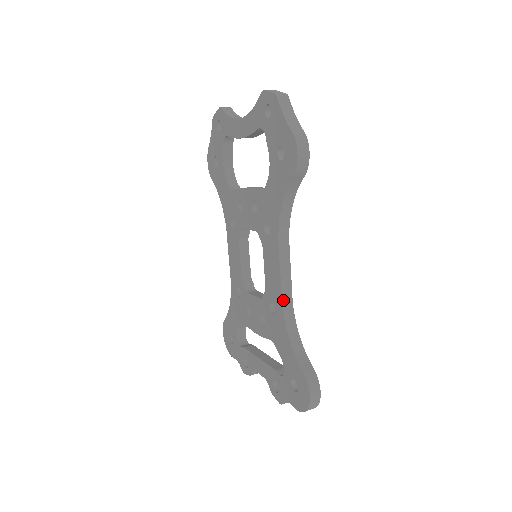
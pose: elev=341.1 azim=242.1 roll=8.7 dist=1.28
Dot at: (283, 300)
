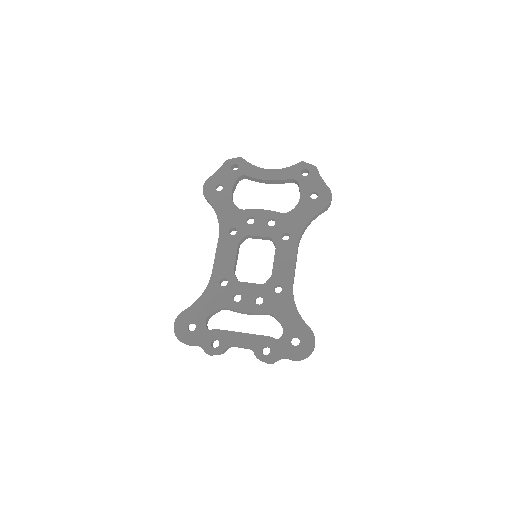
Dot at: (293, 282)
